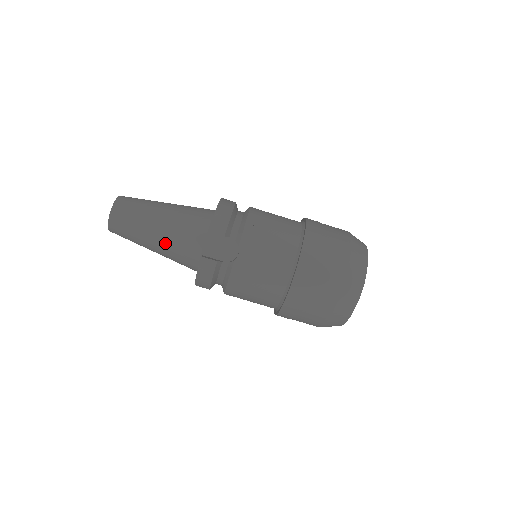
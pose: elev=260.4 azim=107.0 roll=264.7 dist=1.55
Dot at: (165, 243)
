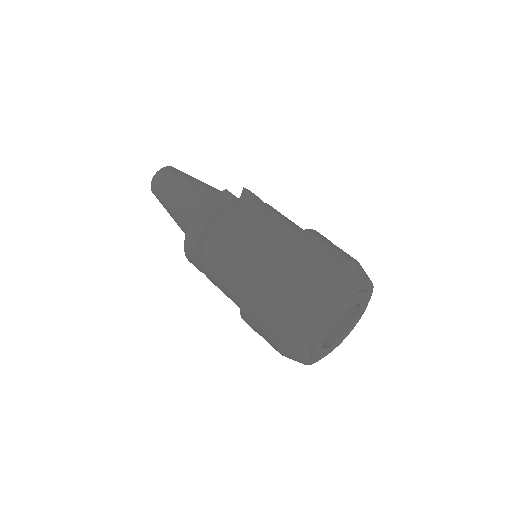
Dot at: (196, 188)
